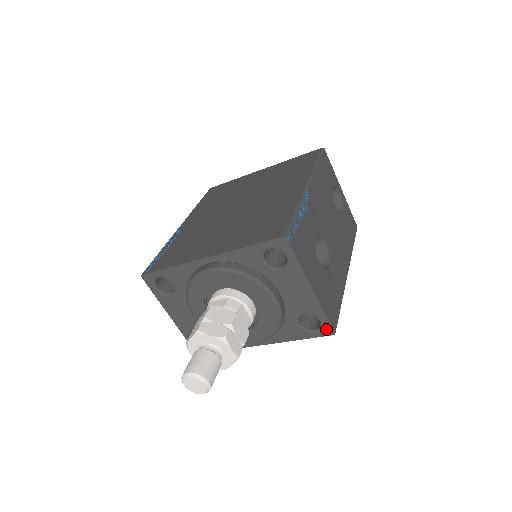
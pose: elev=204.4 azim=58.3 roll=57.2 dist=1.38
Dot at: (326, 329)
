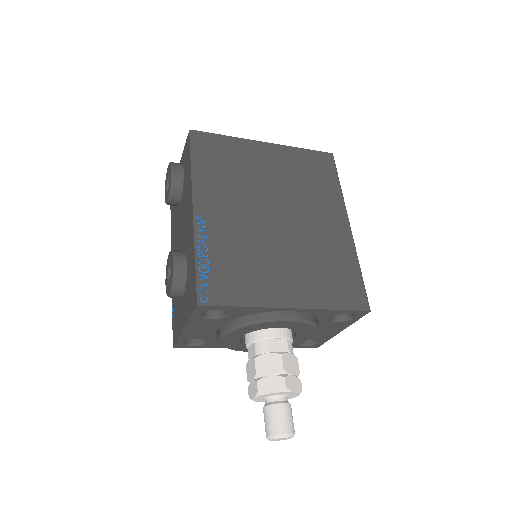
Dot at: (316, 346)
